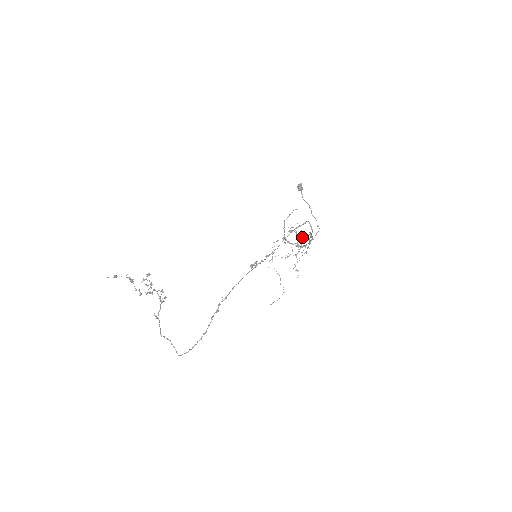
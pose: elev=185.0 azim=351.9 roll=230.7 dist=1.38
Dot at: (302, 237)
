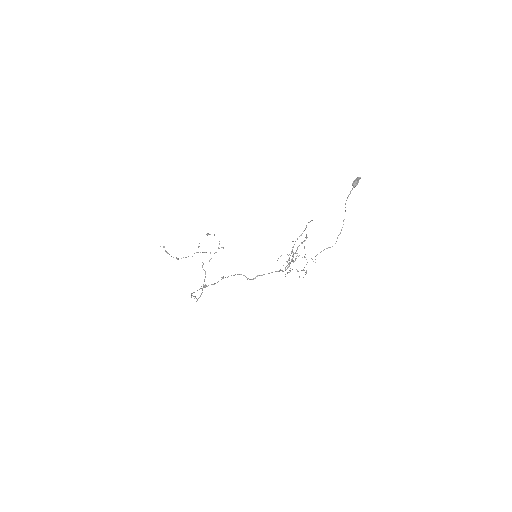
Dot at: (289, 258)
